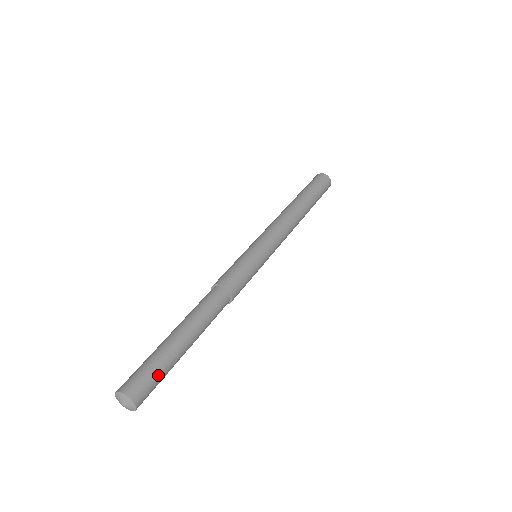
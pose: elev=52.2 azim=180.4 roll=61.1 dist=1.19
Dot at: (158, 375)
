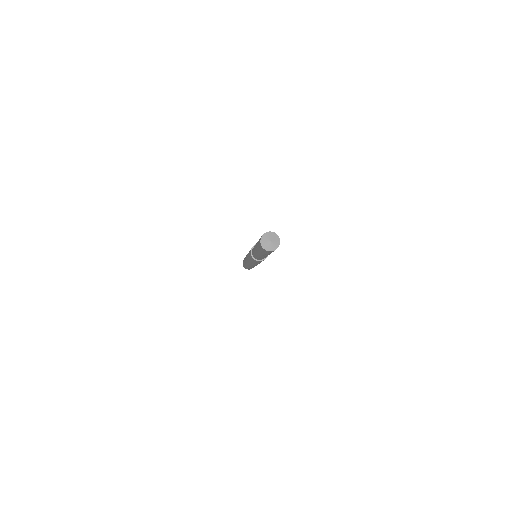
Dot at: occluded
